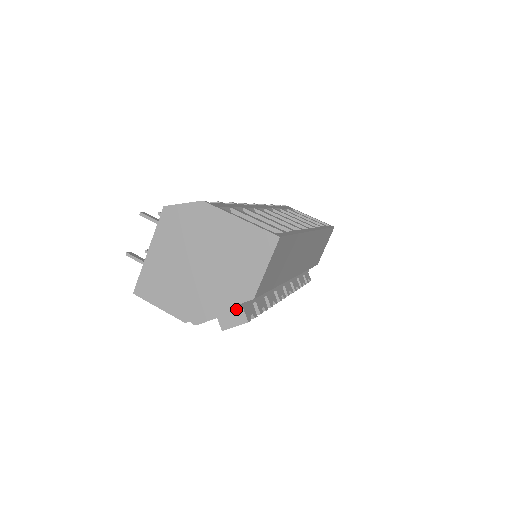
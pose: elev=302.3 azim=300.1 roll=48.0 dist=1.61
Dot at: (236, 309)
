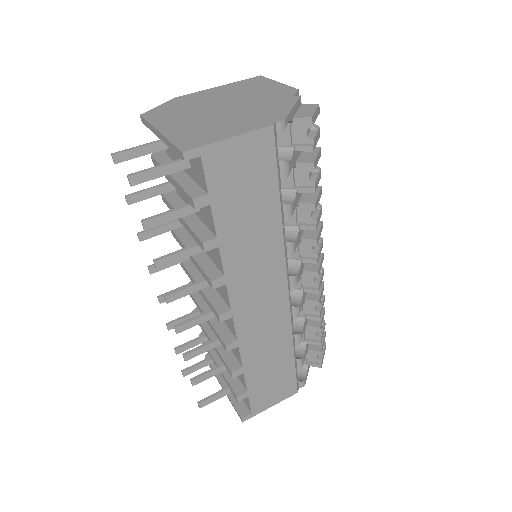
Dot at: (297, 97)
